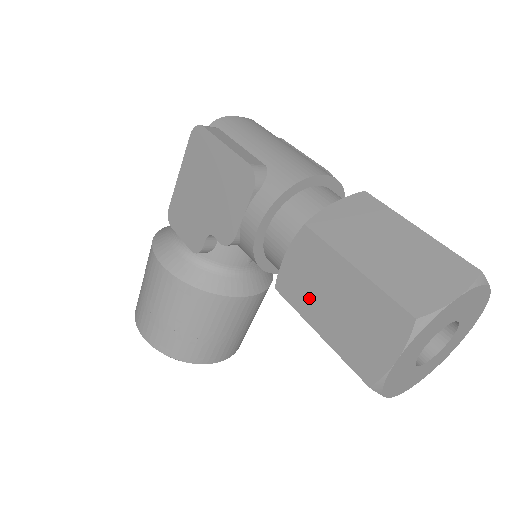
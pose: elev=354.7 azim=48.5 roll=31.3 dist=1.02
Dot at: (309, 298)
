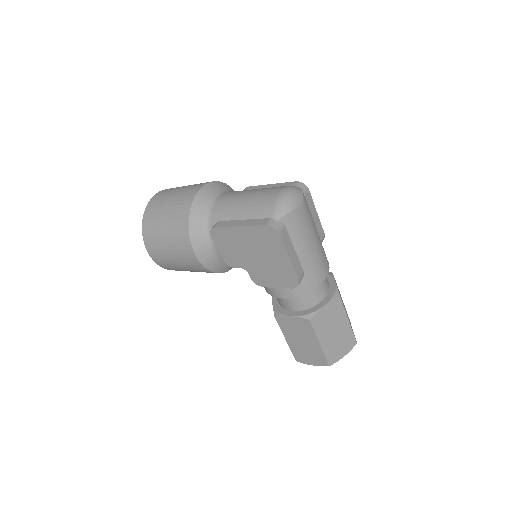
Dot at: (291, 333)
